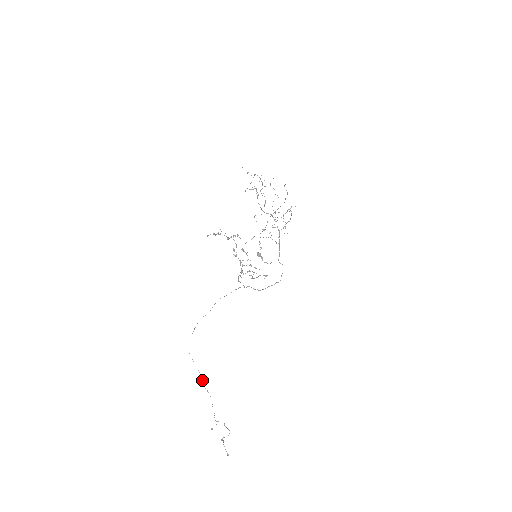
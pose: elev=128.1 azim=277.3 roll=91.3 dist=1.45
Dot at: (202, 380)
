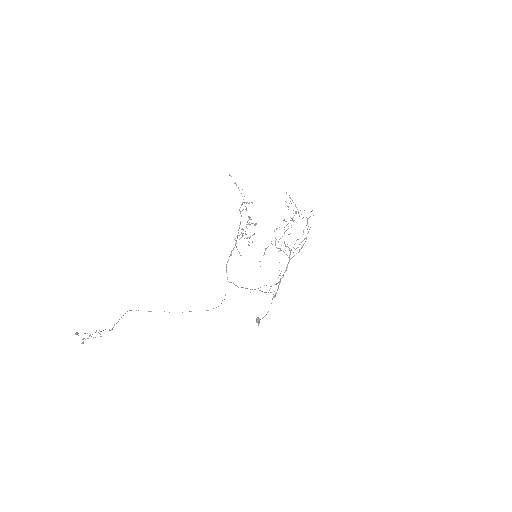
Dot at: occluded
